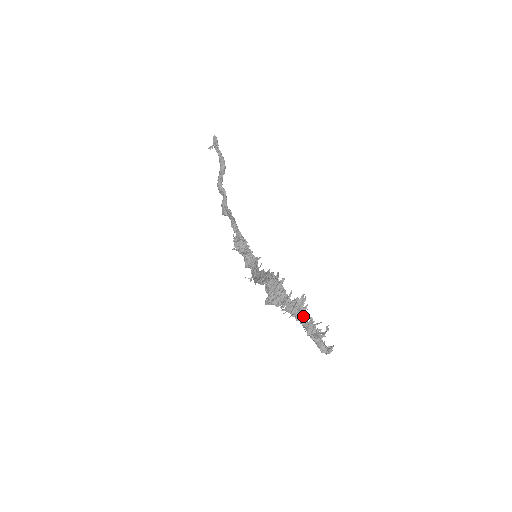
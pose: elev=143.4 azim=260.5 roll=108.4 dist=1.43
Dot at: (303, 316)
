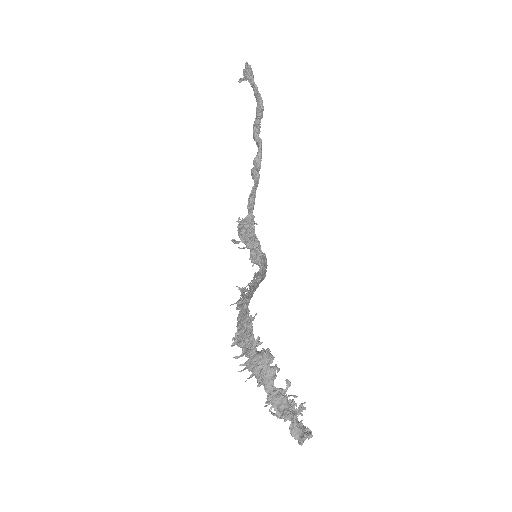
Dot at: (267, 381)
